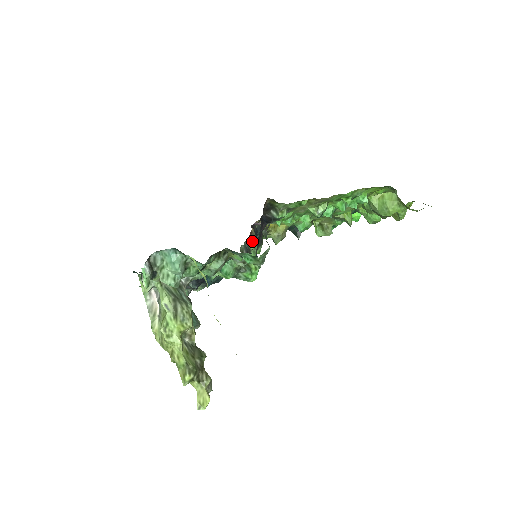
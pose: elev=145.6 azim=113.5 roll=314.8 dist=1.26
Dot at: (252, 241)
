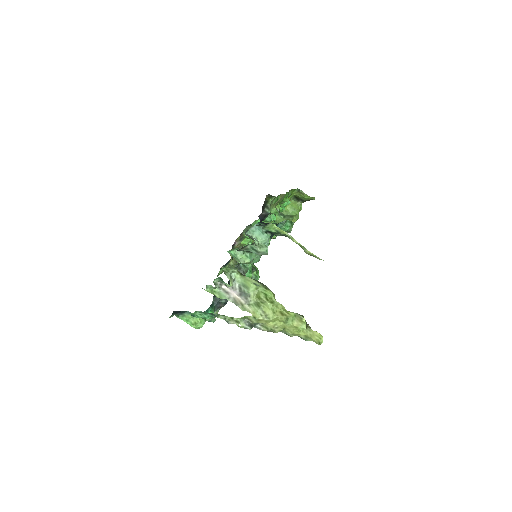
Dot at: occluded
